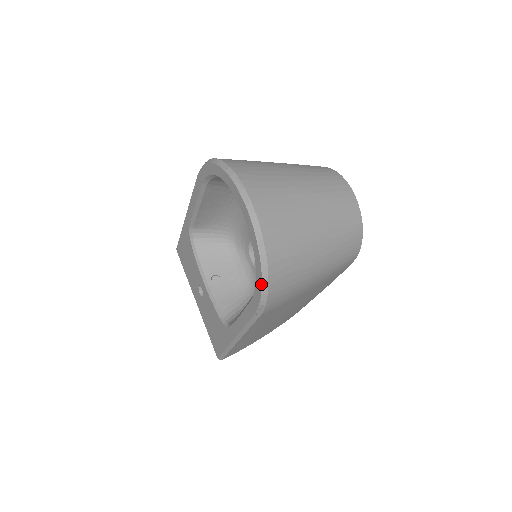
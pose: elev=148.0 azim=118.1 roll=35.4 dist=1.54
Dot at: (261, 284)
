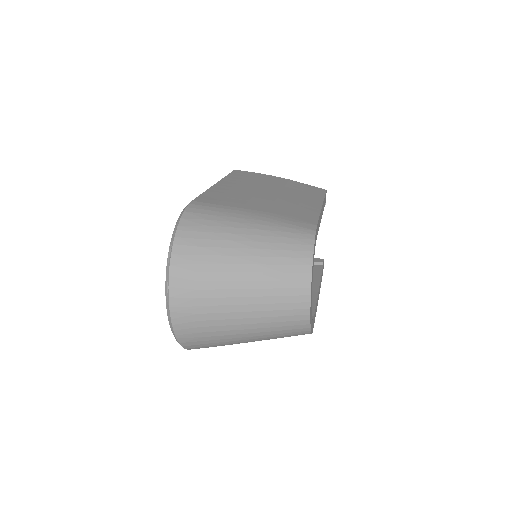
Dot at: occluded
